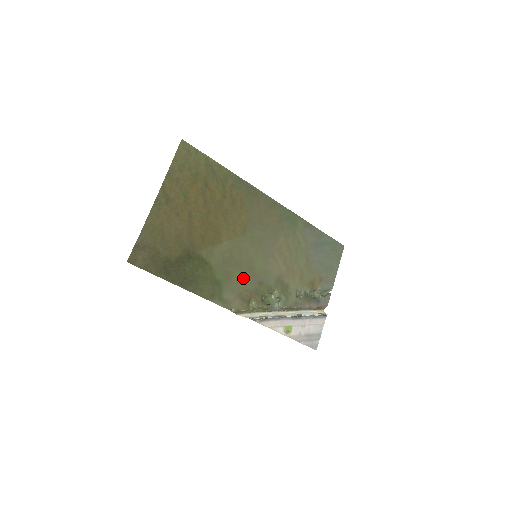
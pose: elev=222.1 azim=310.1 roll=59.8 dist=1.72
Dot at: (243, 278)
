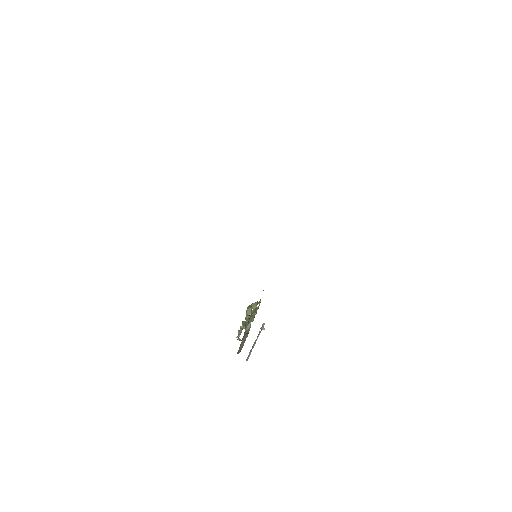
Dot at: occluded
